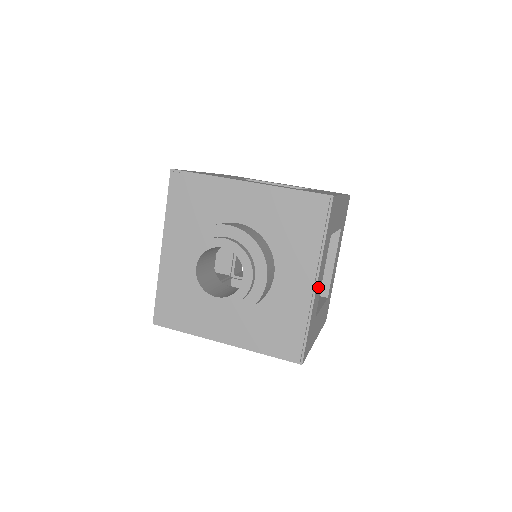
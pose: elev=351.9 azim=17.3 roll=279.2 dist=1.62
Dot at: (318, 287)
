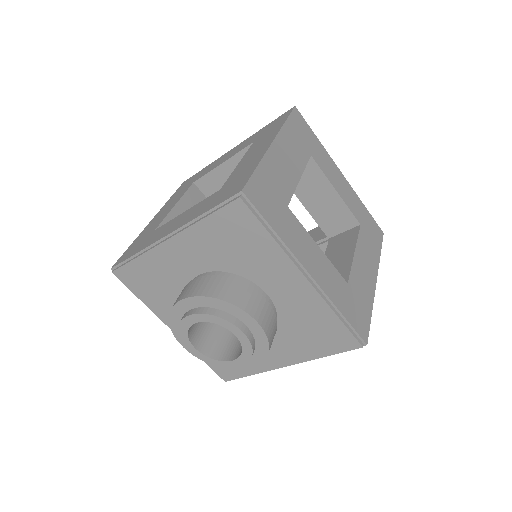
Dot at: (318, 269)
